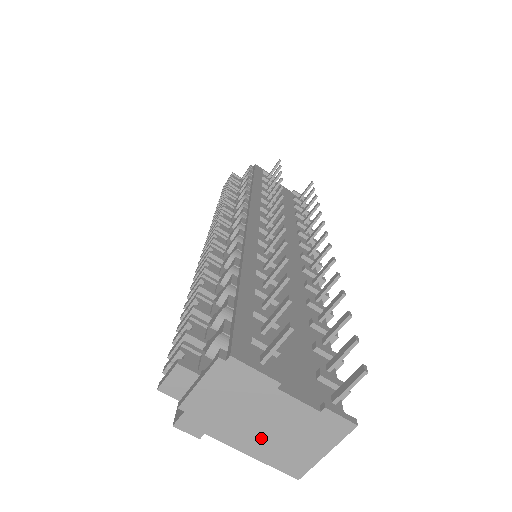
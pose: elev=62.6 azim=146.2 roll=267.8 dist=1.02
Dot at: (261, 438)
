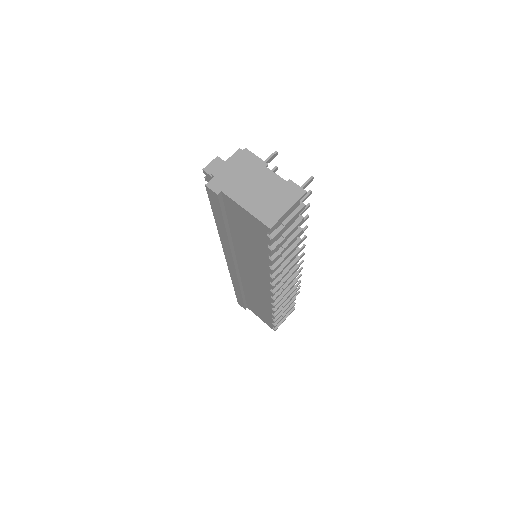
Dot at: (252, 196)
